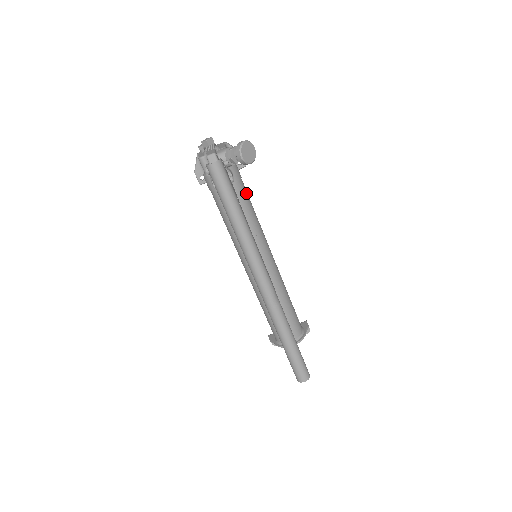
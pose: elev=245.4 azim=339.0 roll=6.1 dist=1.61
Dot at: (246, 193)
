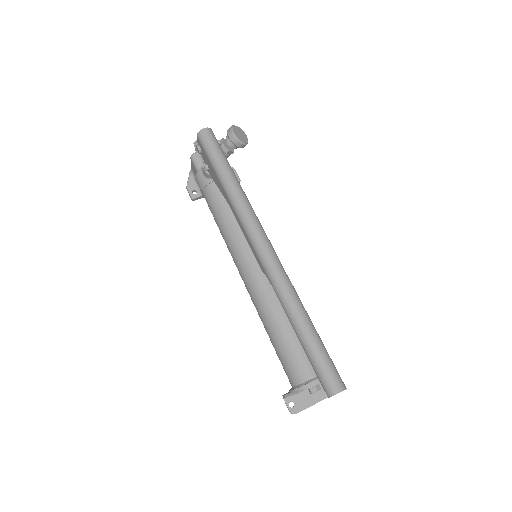
Dot at: occluded
